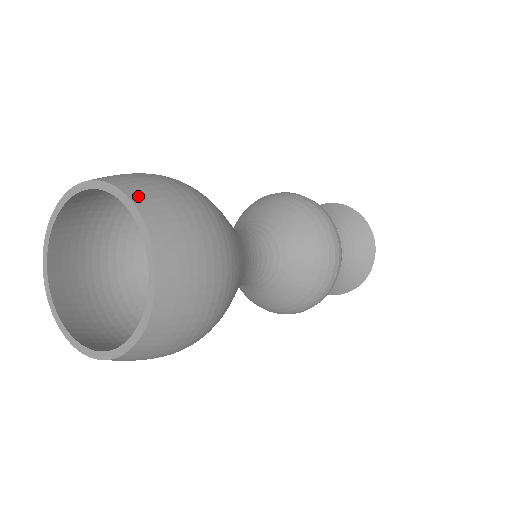
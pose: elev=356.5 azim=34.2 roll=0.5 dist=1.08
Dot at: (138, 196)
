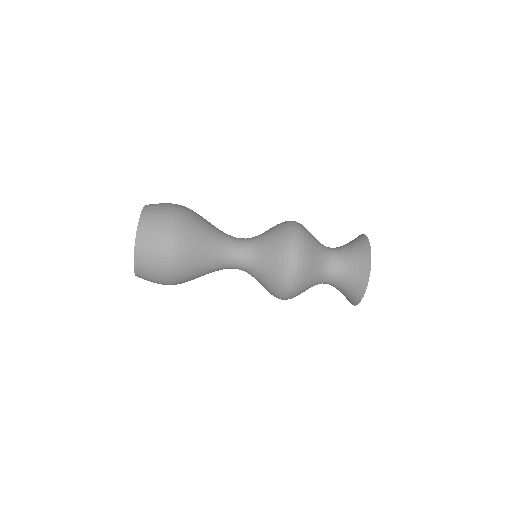
Dot at: occluded
